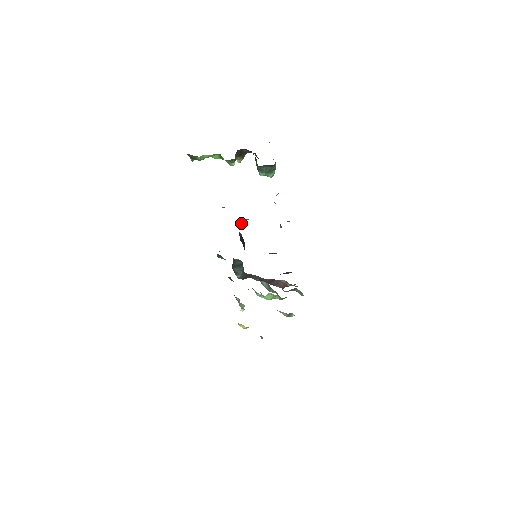
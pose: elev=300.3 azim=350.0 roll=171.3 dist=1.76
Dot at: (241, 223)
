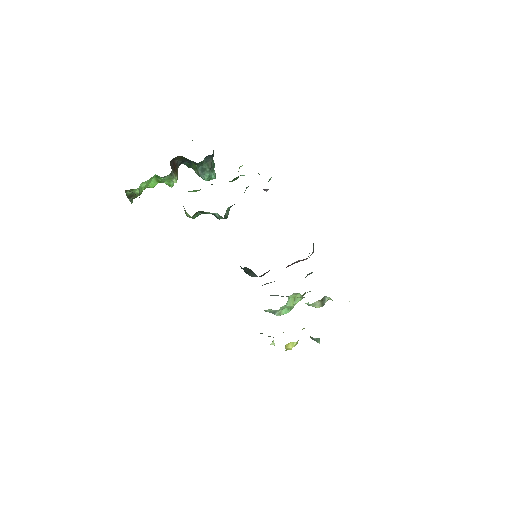
Dot at: (225, 218)
